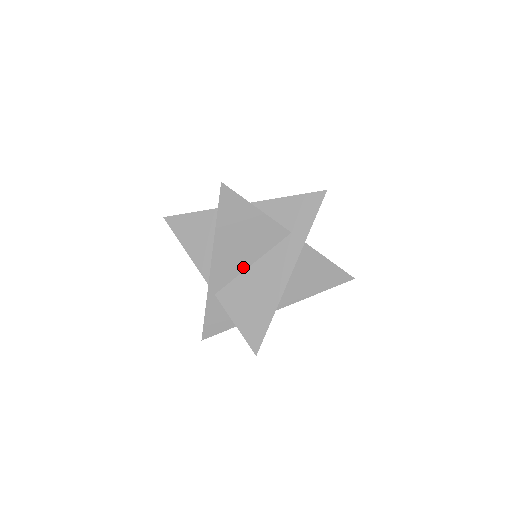
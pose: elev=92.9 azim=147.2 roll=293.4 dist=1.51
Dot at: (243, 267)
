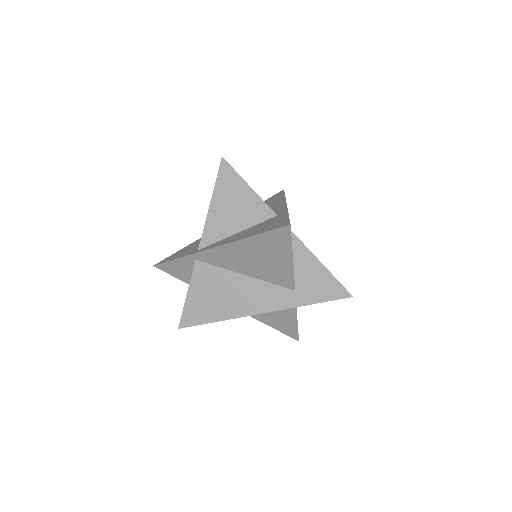
Dot at: (236, 270)
